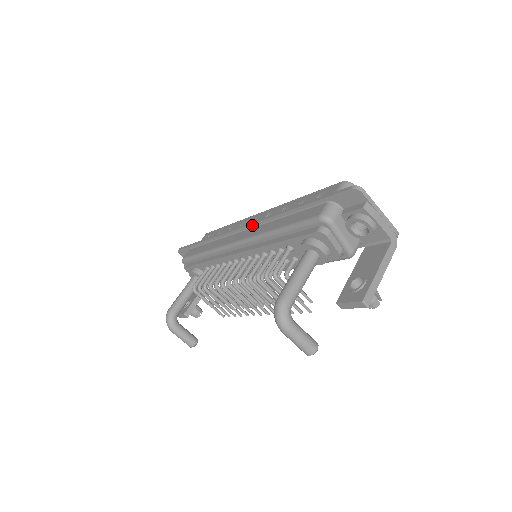
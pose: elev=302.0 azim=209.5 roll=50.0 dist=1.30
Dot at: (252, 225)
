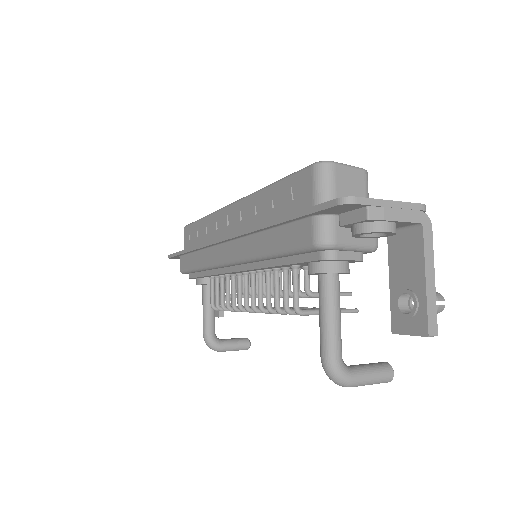
Dot at: (232, 239)
